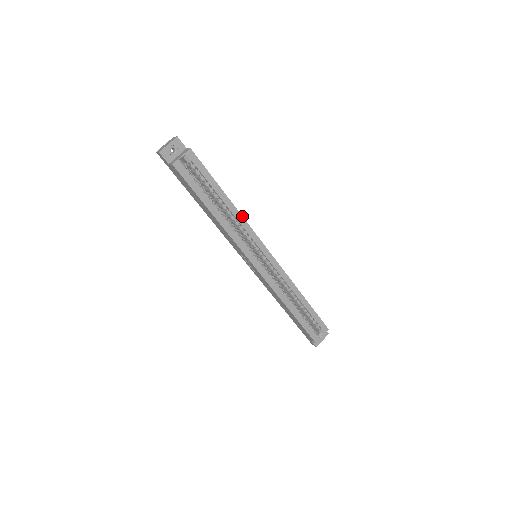
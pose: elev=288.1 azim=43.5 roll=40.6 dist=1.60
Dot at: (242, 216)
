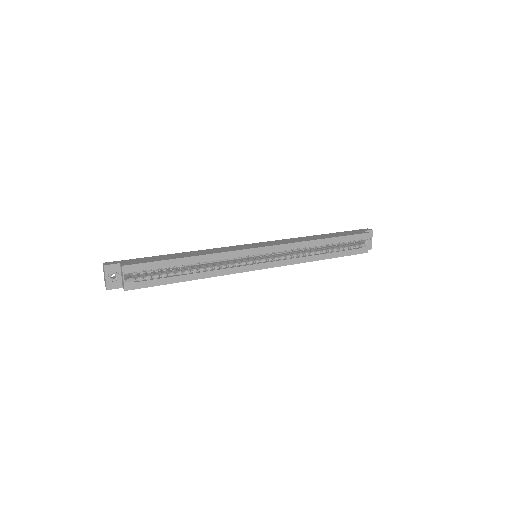
Dot at: (213, 254)
